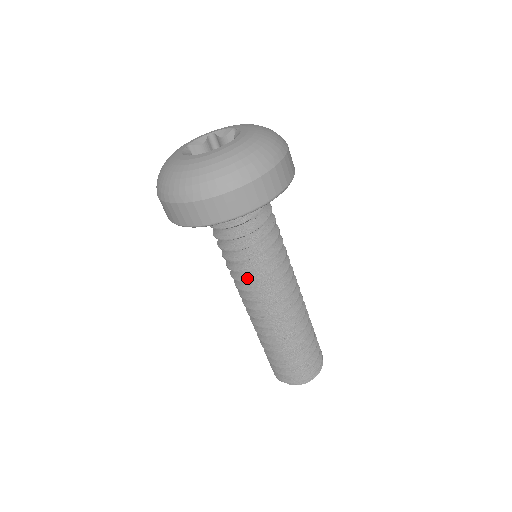
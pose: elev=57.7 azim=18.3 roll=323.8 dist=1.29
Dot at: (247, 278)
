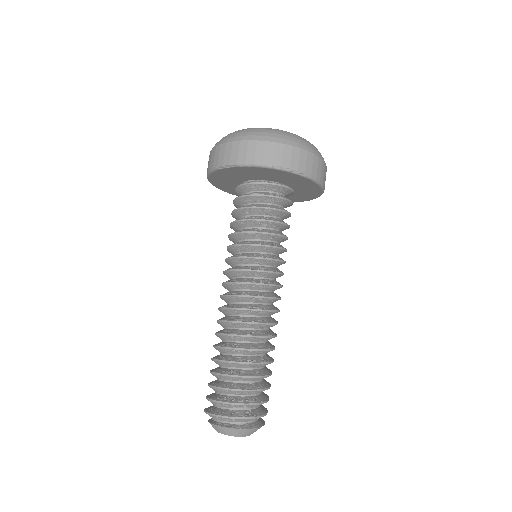
Dot at: occluded
